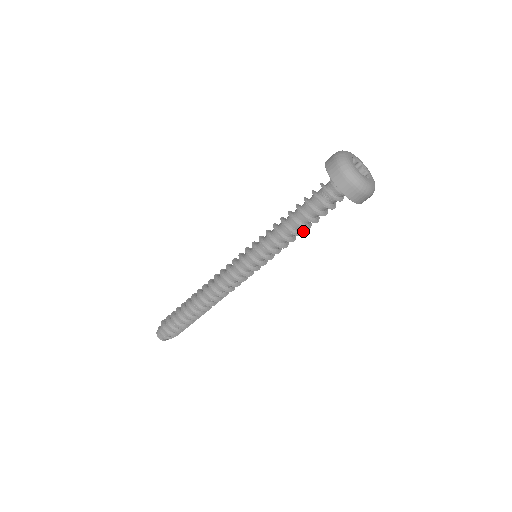
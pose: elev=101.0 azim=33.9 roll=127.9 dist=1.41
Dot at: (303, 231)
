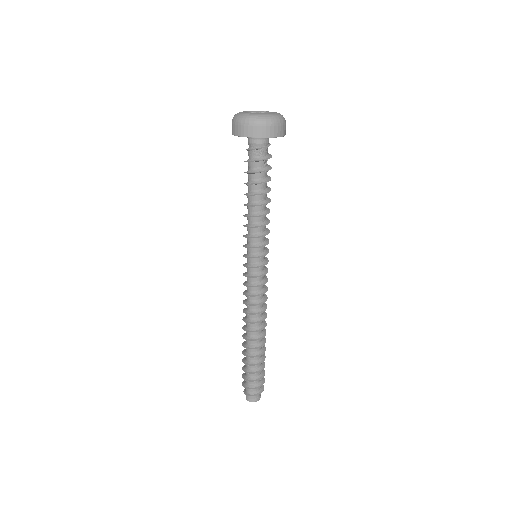
Dot at: (261, 205)
